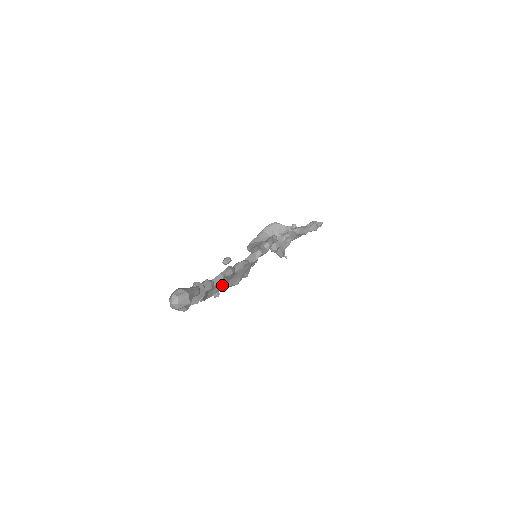
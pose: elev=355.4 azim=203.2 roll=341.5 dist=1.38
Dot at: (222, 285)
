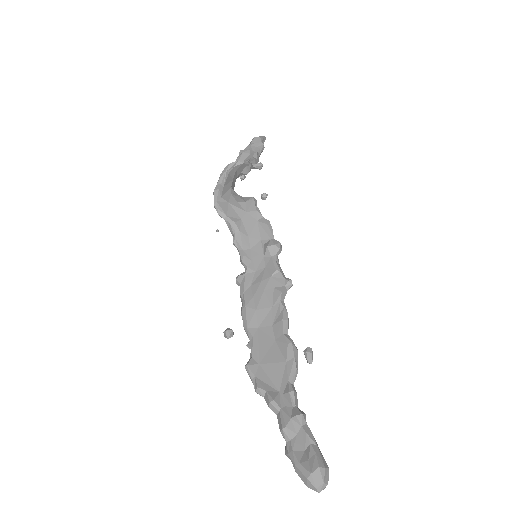
Dot at: (261, 346)
